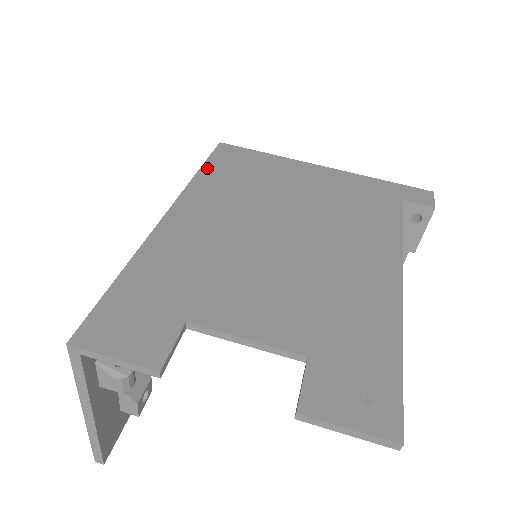
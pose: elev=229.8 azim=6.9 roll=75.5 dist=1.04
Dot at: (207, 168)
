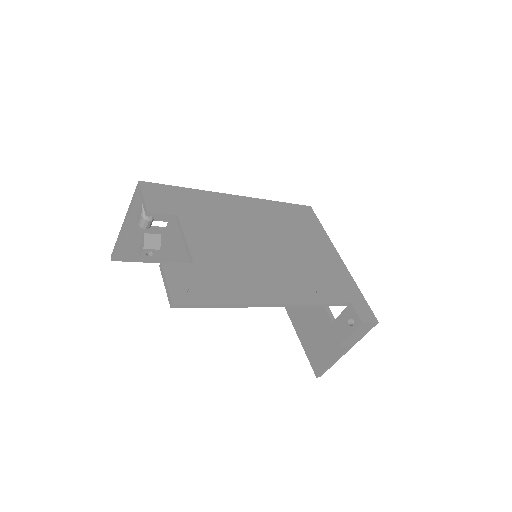
Dot at: (283, 204)
